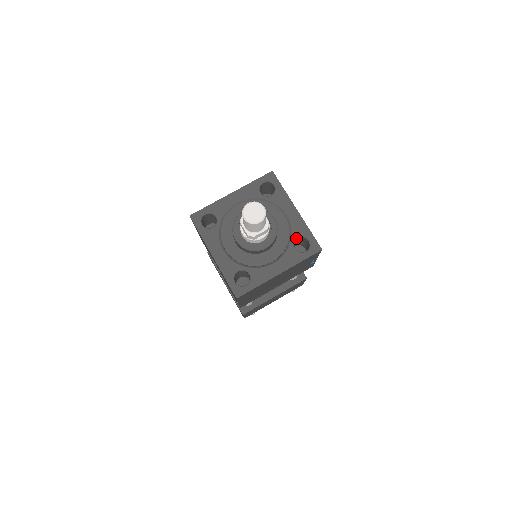
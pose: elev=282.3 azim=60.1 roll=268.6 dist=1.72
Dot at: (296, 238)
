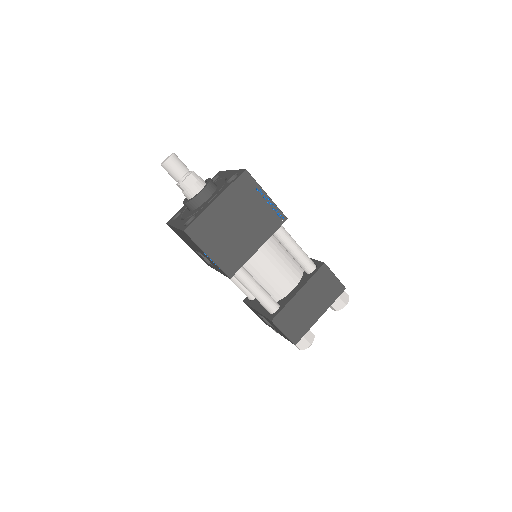
Dot at: (229, 179)
